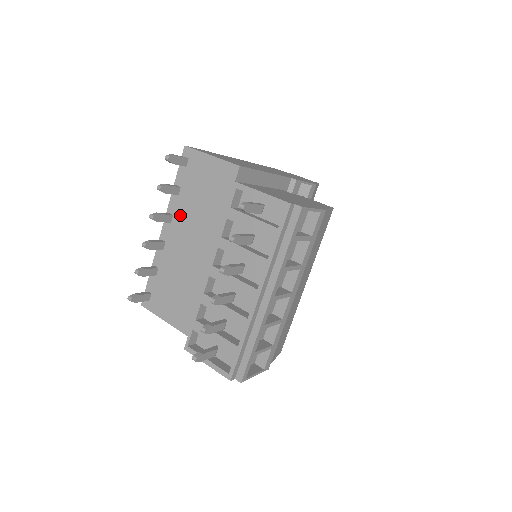
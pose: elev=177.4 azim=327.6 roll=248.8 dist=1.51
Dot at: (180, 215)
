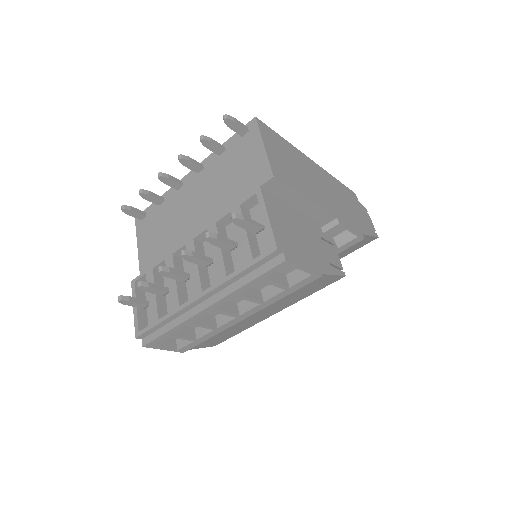
Dot at: (207, 174)
